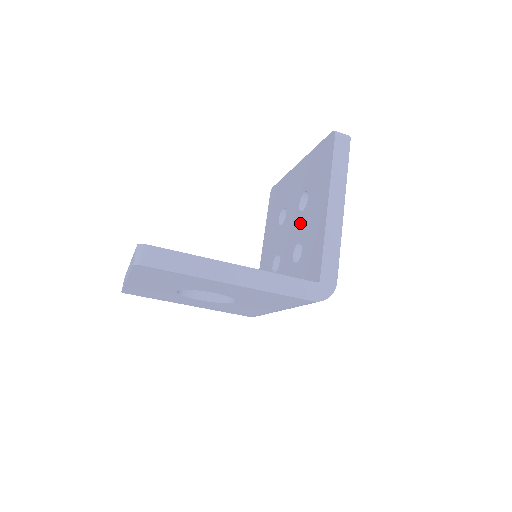
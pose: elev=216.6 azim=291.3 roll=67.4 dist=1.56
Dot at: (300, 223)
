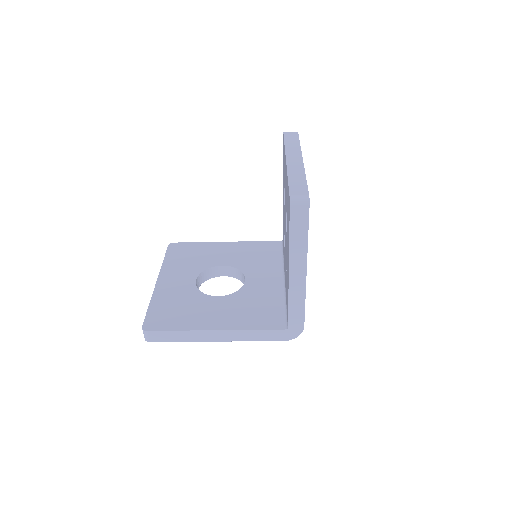
Dot at: (286, 242)
